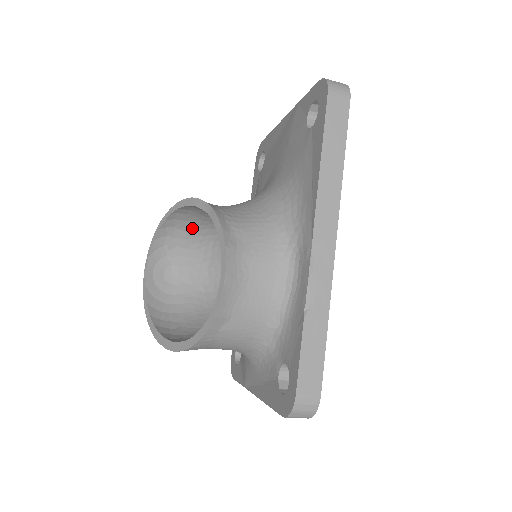
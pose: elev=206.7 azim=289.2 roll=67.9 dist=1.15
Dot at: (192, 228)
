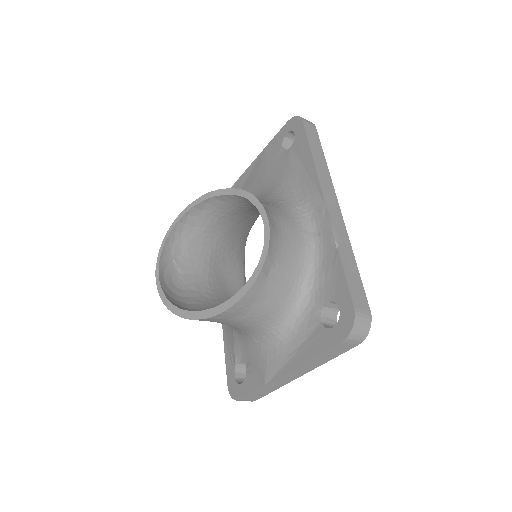
Dot at: (196, 236)
